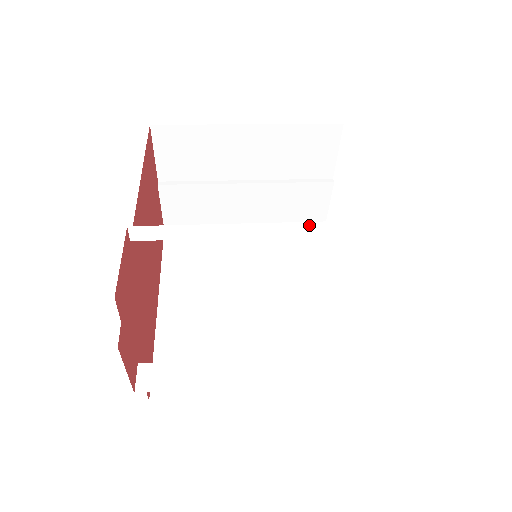
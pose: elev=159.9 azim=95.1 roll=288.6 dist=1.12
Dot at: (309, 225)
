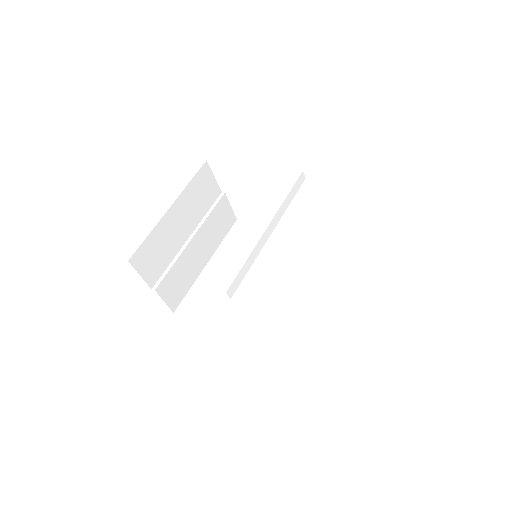
Dot at: (281, 209)
